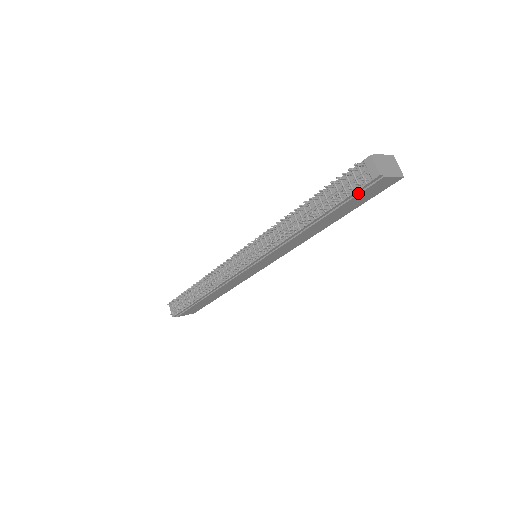
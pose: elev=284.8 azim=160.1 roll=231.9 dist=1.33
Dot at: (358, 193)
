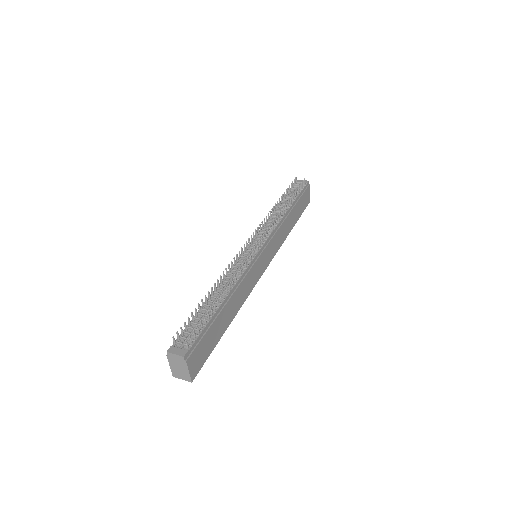
Dot at: (303, 192)
